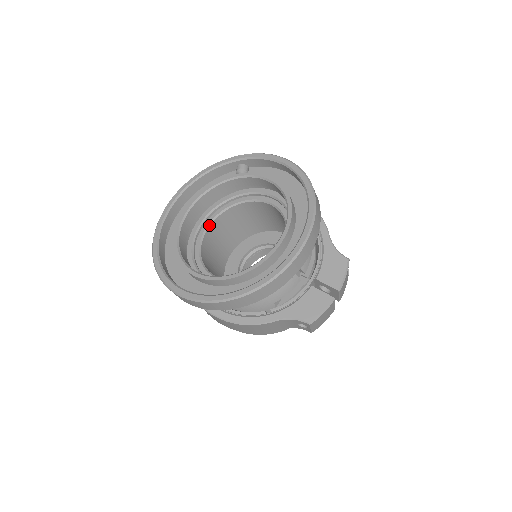
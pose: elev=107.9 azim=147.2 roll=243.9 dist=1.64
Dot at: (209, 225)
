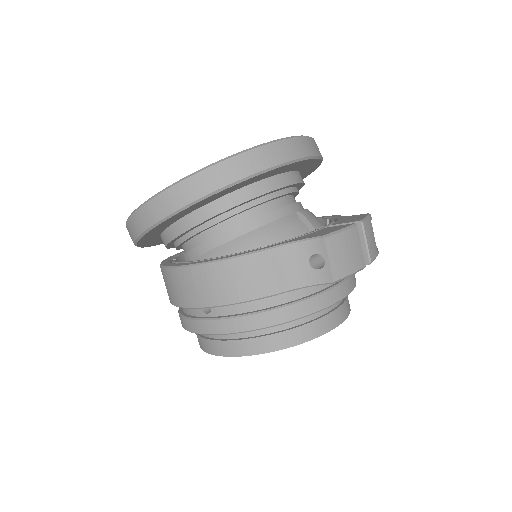
Dot at: occluded
